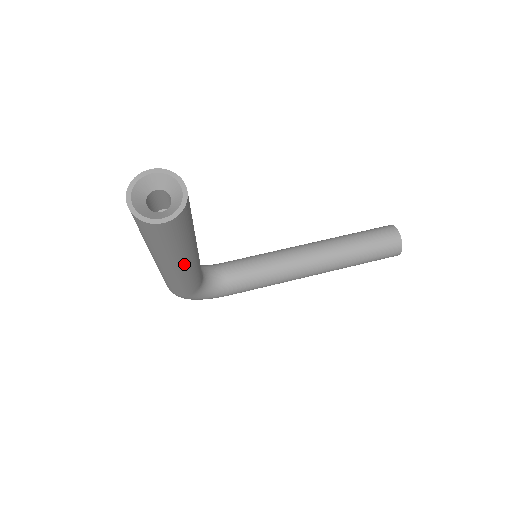
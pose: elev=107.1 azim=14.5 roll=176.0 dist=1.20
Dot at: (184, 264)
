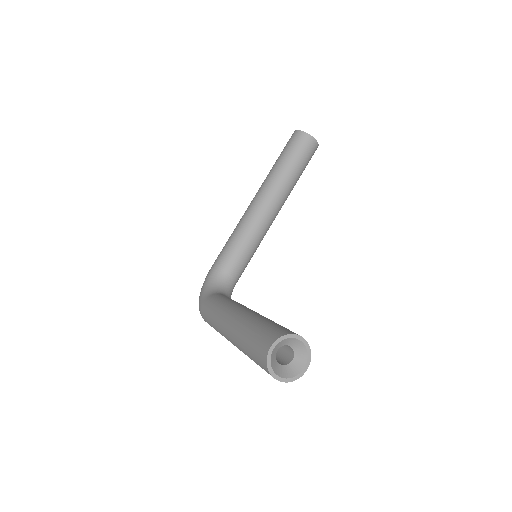
Dot at: occluded
